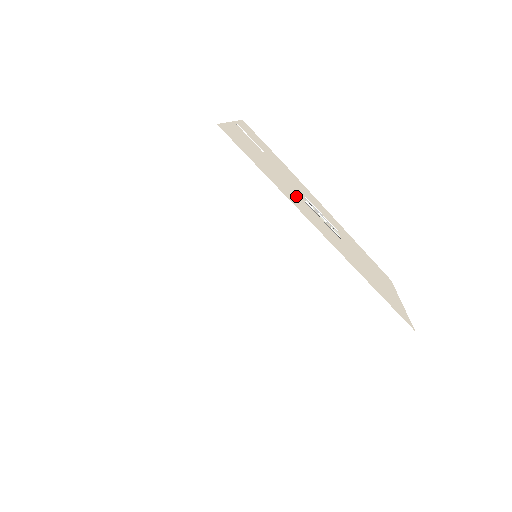
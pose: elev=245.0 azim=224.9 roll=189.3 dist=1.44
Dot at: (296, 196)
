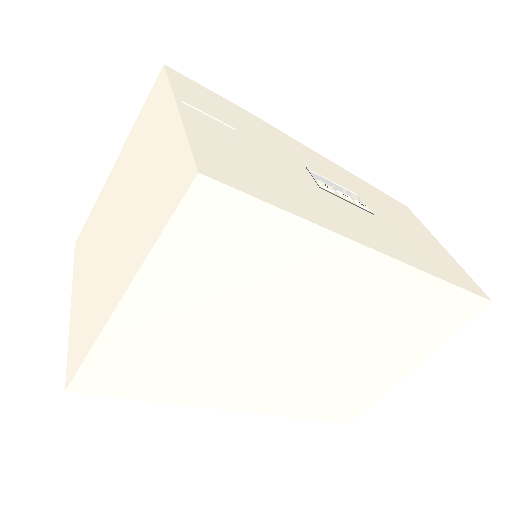
Dot at: (317, 195)
